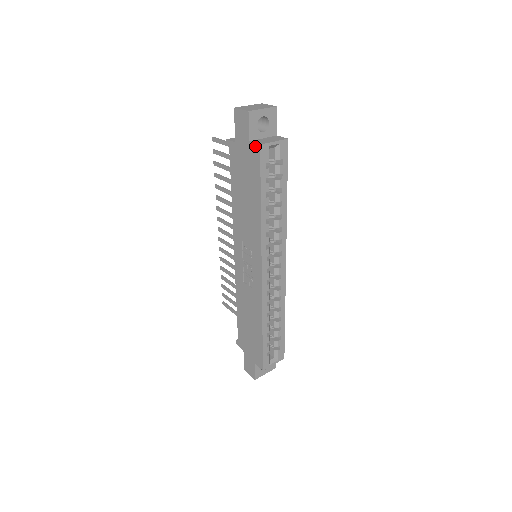
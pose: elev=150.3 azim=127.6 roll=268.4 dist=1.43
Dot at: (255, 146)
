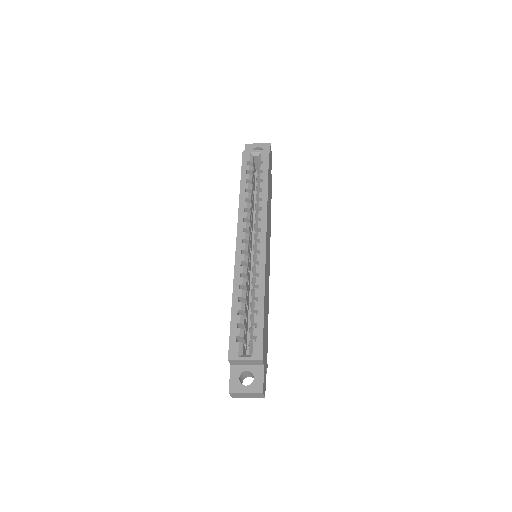
Dot at: occluded
